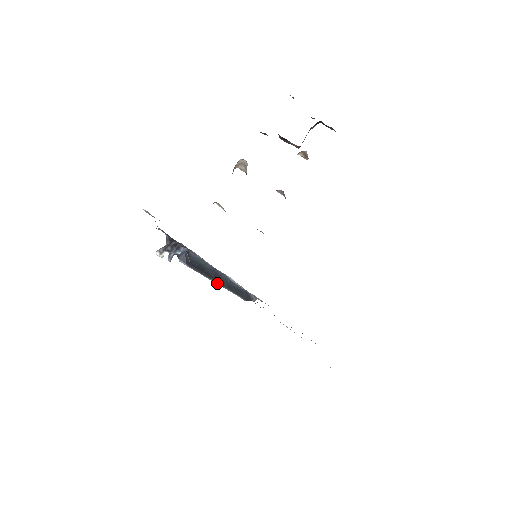
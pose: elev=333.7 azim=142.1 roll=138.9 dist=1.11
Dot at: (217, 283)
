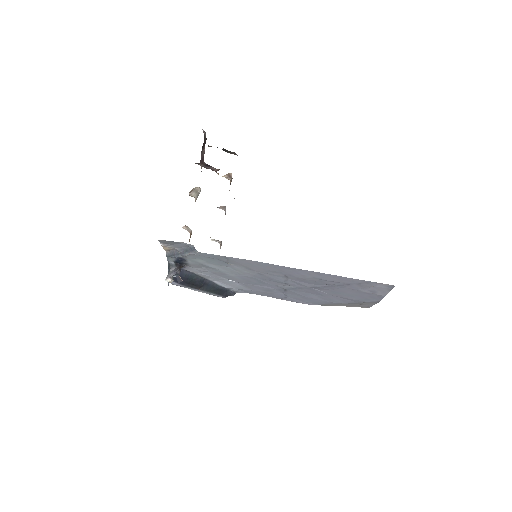
Dot at: (203, 291)
